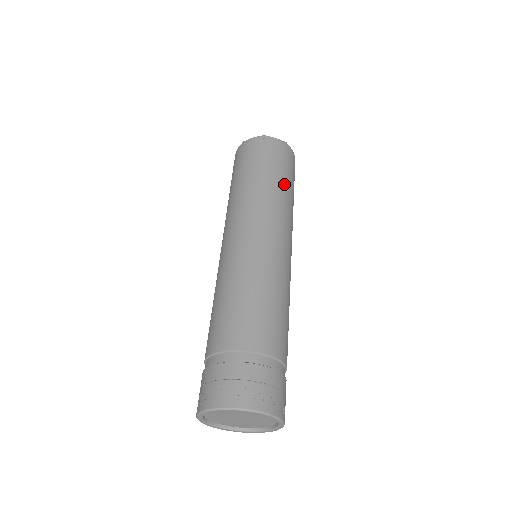
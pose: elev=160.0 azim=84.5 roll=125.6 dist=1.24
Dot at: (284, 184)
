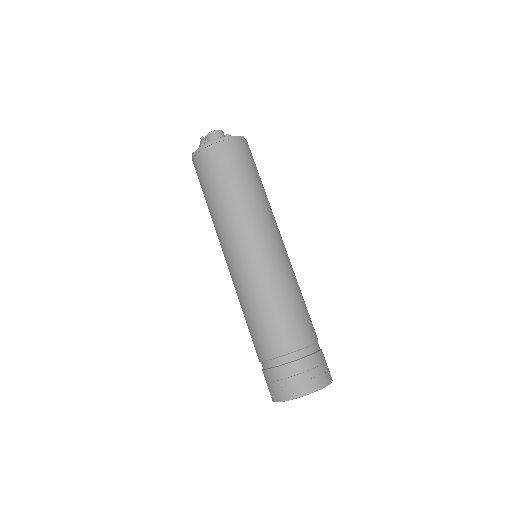
Dot at: (262, 185)
